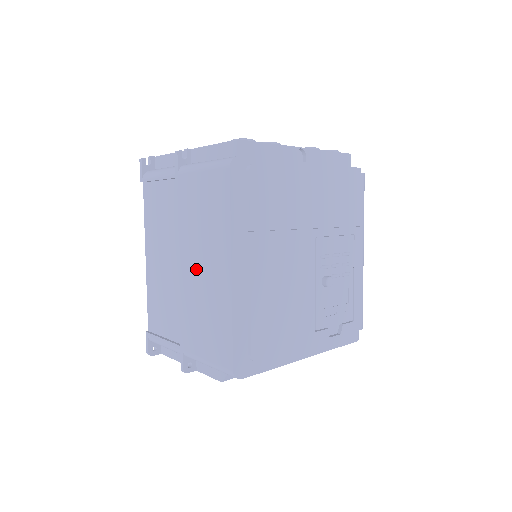
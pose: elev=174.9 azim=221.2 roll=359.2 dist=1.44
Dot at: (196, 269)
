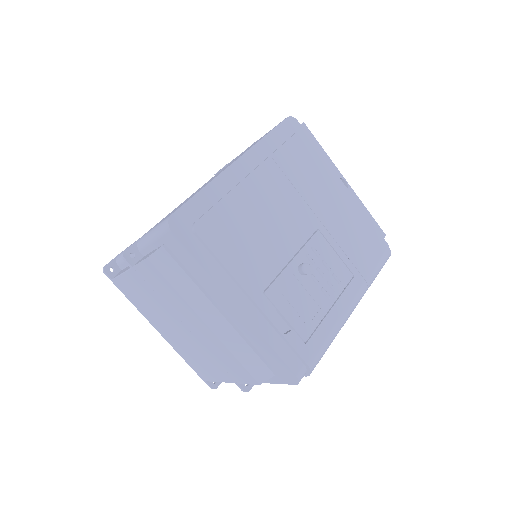
Dot at: occluded
